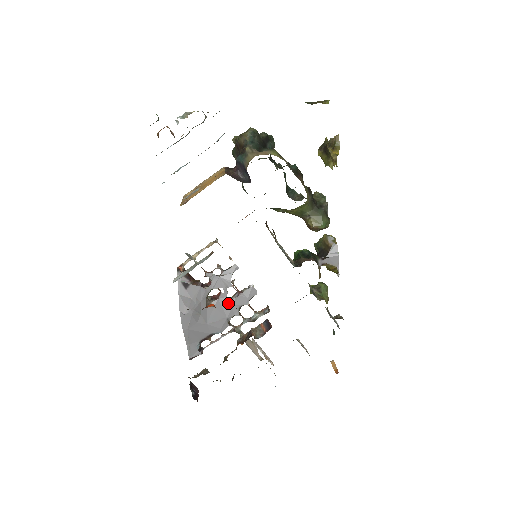
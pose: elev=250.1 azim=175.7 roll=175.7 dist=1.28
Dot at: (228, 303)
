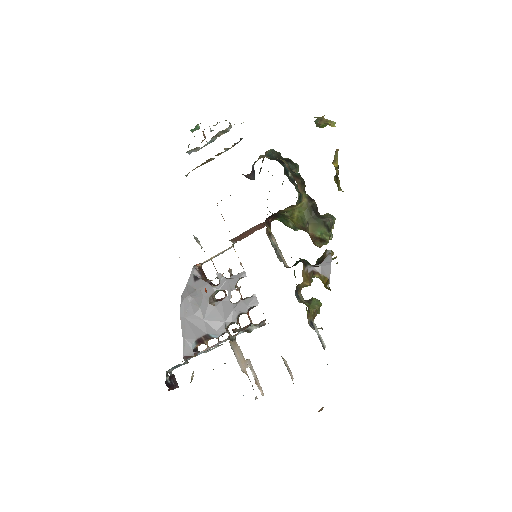
Dot at: (229, 307)
